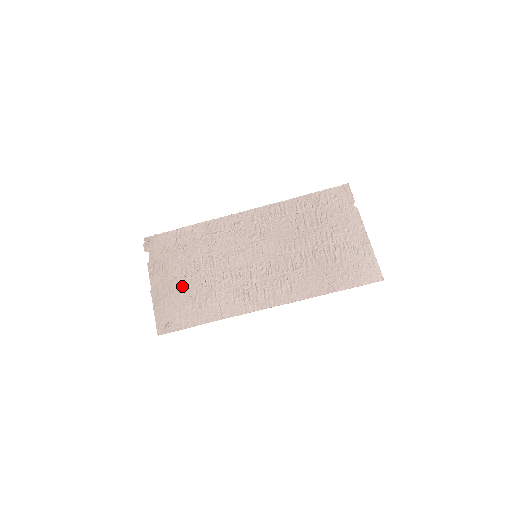
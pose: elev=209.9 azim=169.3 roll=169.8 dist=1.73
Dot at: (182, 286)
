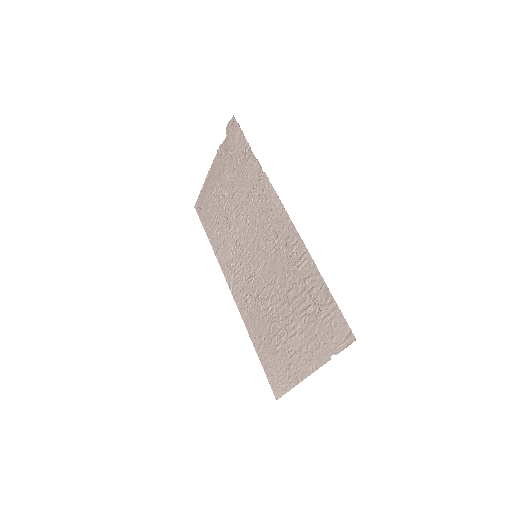
Dot at: (219, 198)
